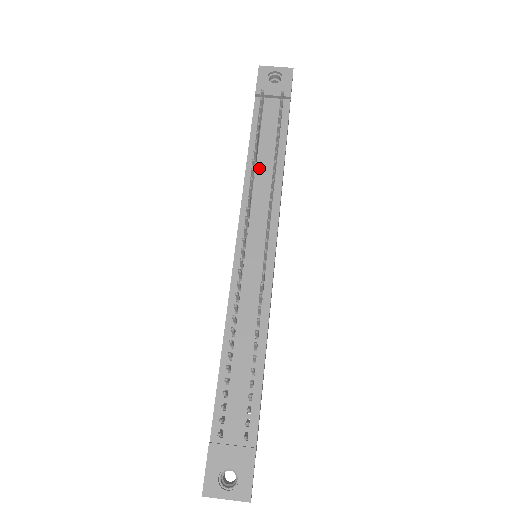
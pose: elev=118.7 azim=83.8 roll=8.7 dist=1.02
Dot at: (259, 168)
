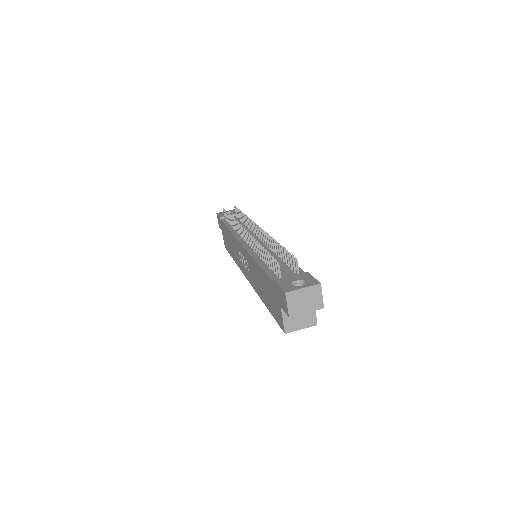
Dot at: occluded
